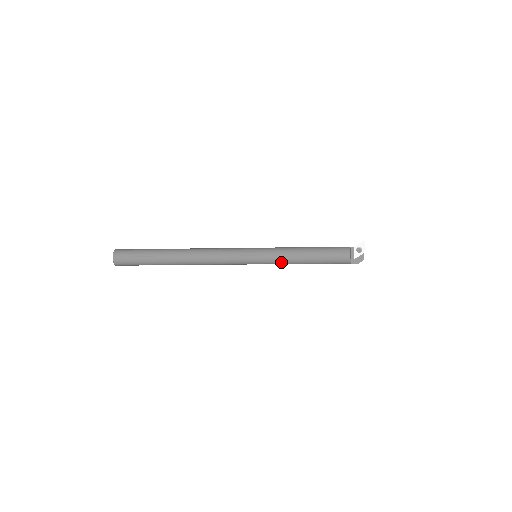
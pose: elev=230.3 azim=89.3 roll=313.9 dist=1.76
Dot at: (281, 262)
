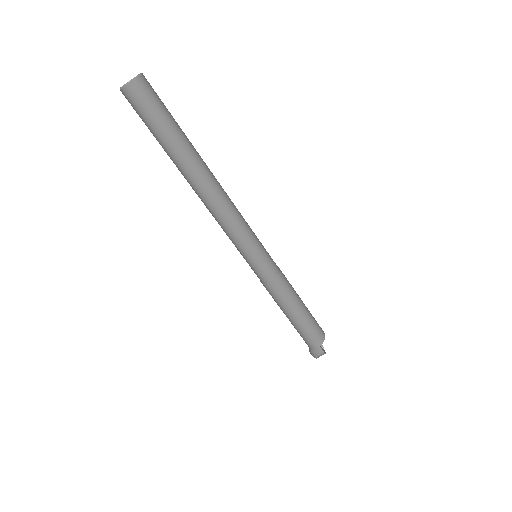
Dot at: (281, 281)
